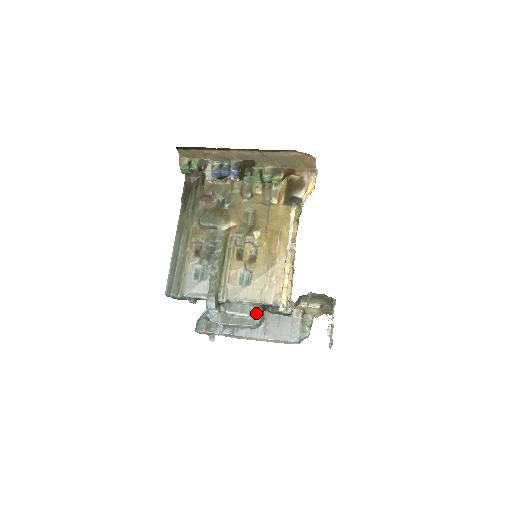
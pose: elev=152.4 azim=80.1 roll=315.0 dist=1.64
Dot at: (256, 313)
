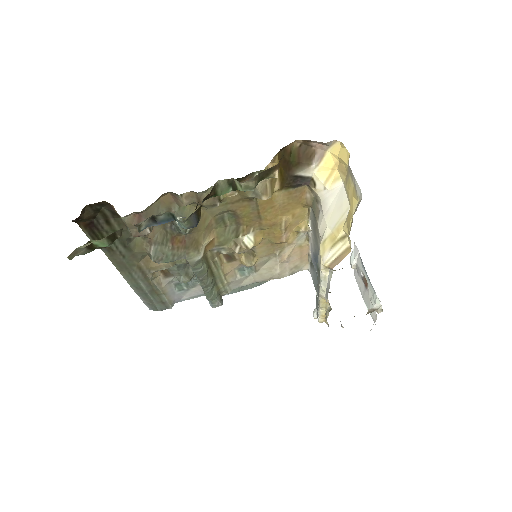
Dot at: occluded
